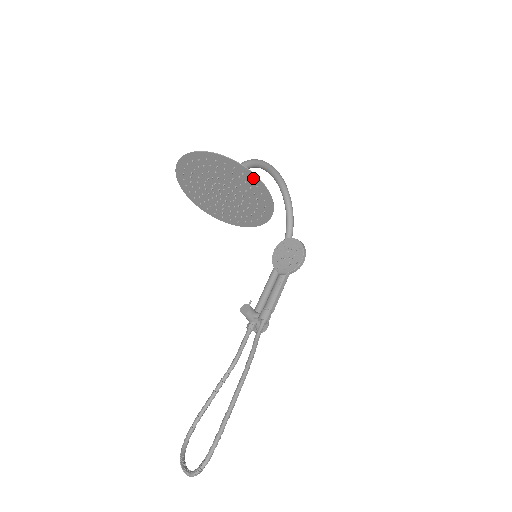
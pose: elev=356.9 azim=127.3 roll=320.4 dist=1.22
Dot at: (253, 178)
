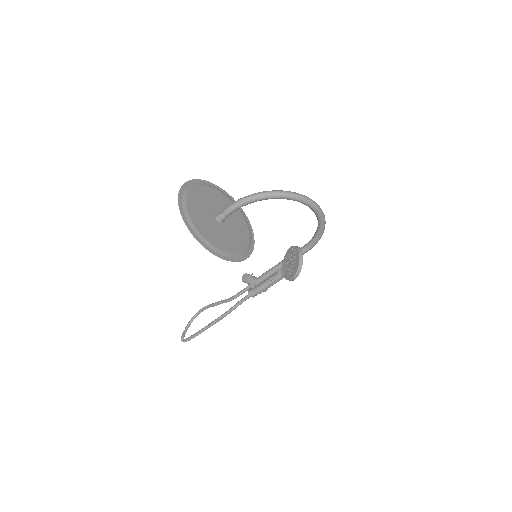
Dot at: (210, 248)
